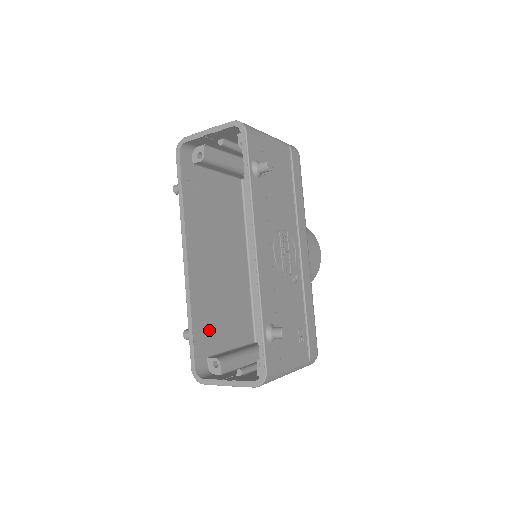
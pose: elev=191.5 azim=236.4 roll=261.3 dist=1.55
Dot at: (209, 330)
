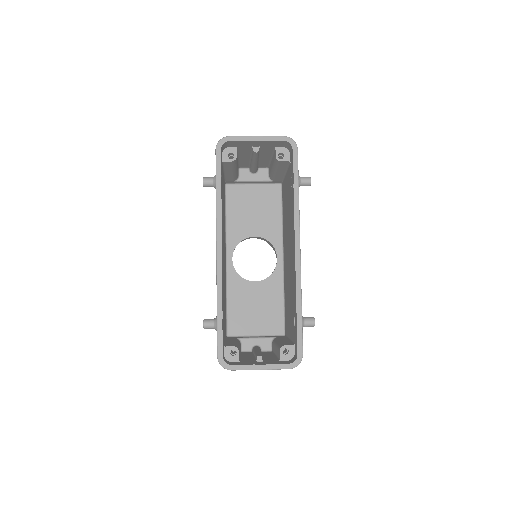
Dot at: (223, 320)
